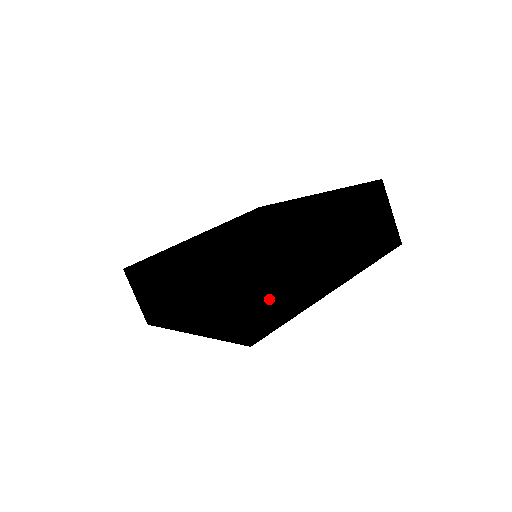
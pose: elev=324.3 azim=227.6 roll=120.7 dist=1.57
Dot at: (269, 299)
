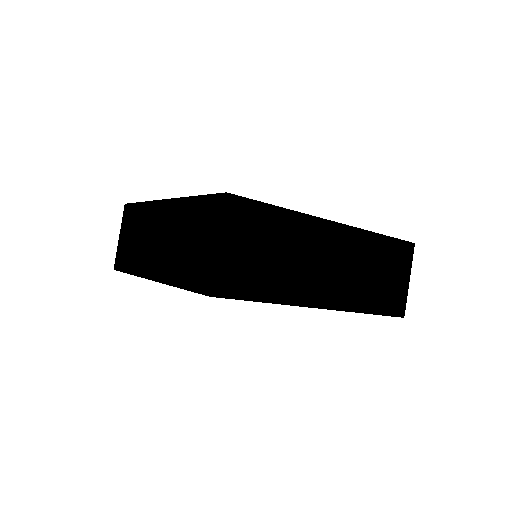
Dot at: (254, 265)
